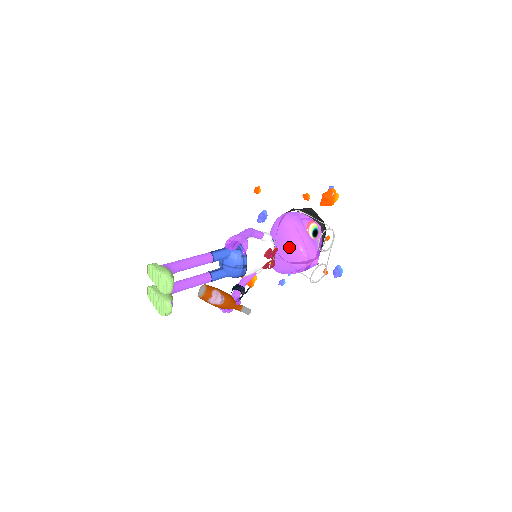
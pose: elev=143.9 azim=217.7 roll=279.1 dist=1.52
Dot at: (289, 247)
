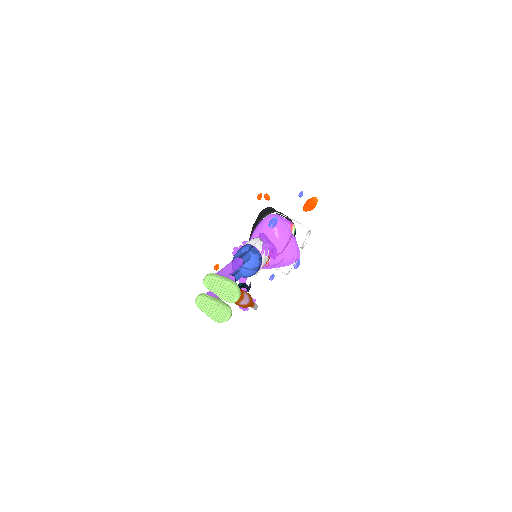
Dot at: (280, 247)
